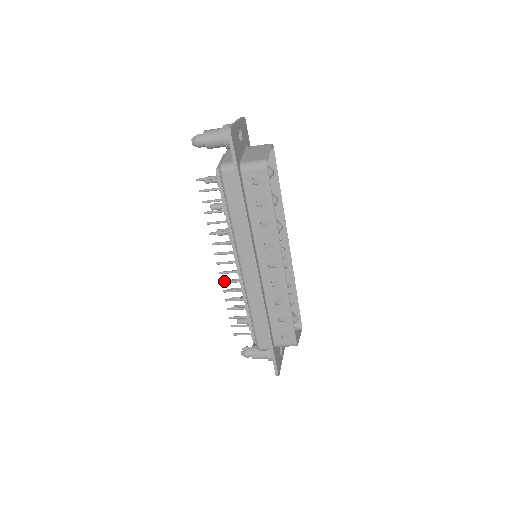
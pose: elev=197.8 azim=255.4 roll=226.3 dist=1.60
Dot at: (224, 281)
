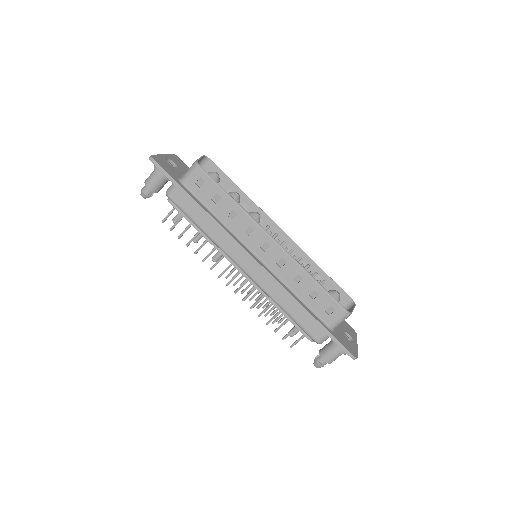
Dot at: (244, 297)
